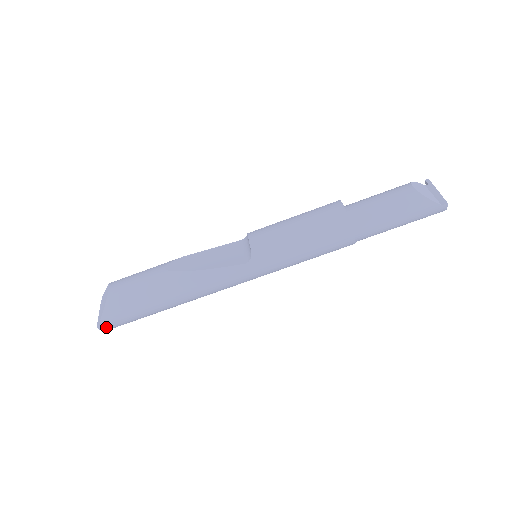
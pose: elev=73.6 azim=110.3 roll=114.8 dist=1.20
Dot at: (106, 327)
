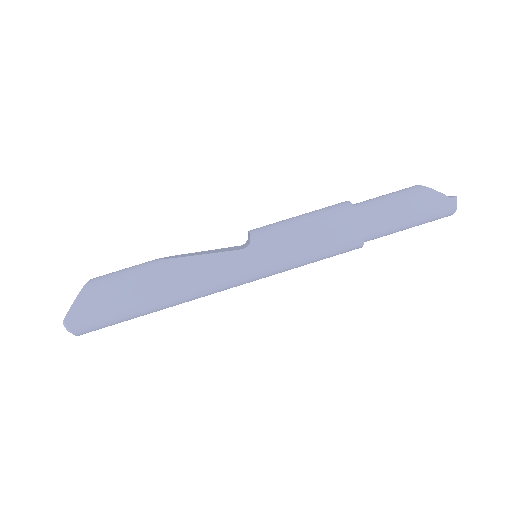
Dot at: (74, 322)
